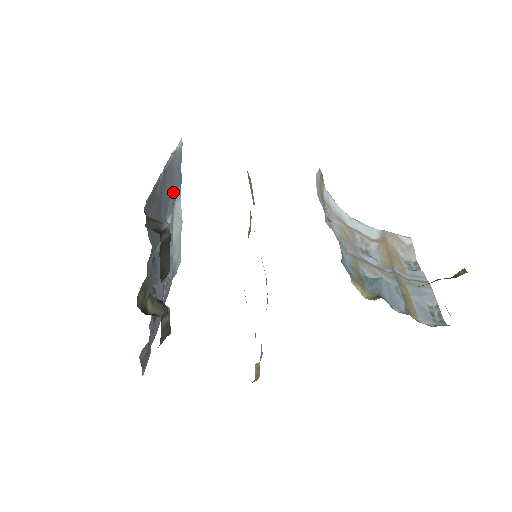
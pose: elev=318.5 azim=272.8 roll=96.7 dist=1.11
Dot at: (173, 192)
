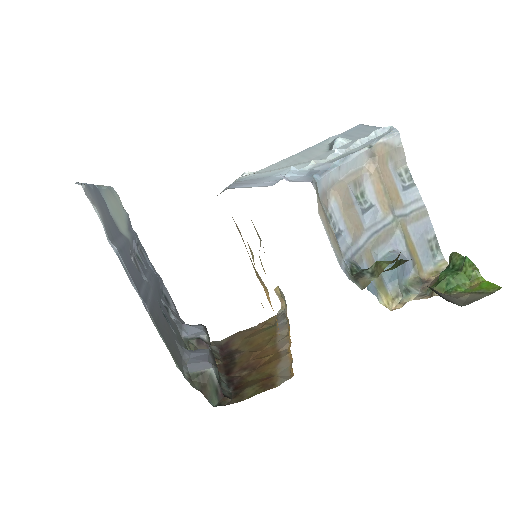
Dot at: (116, 233)
